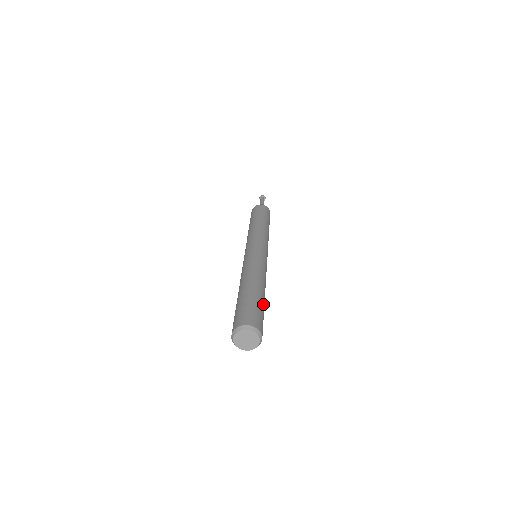
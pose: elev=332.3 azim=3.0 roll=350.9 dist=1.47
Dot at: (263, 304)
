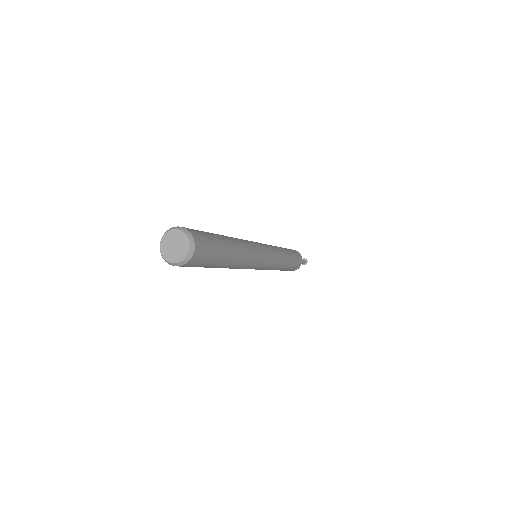
Dot at: (223, 254)
